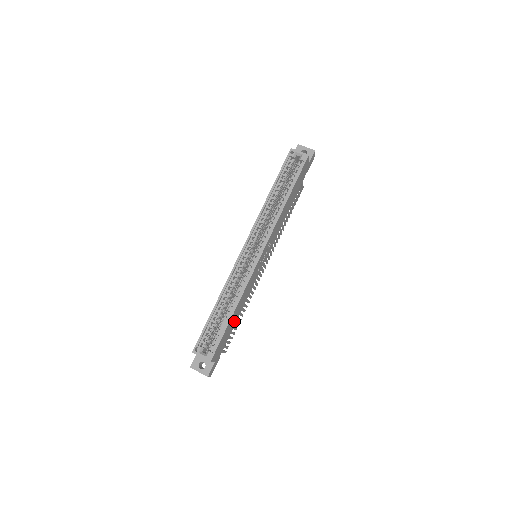
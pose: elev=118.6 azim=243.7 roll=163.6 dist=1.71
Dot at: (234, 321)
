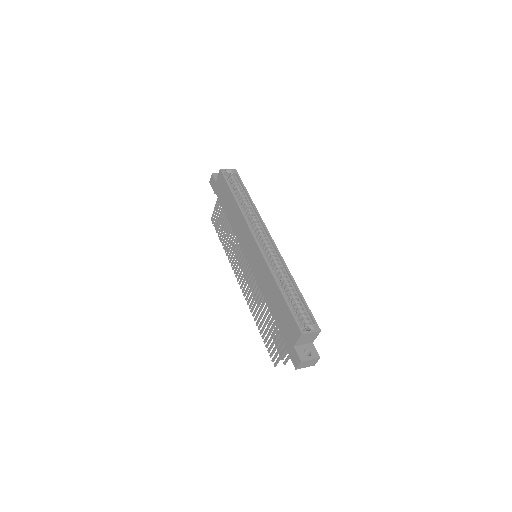
Dot at: occluded
